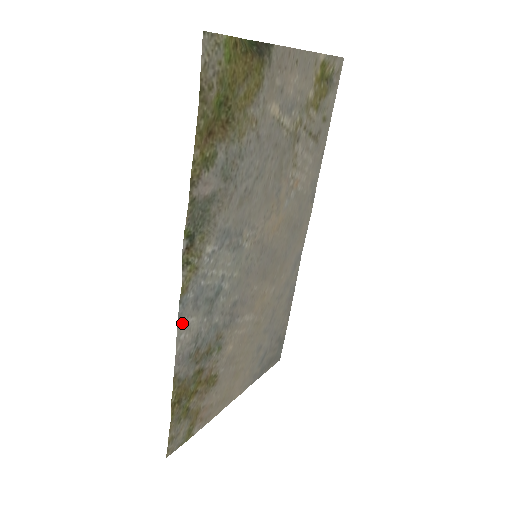
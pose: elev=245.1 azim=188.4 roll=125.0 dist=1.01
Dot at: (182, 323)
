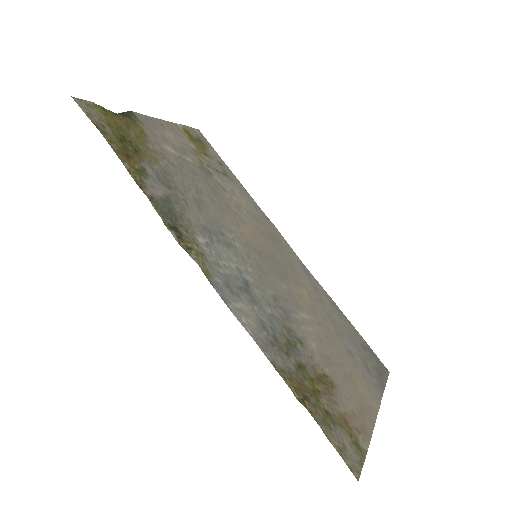
Dot at: (232, 307)
